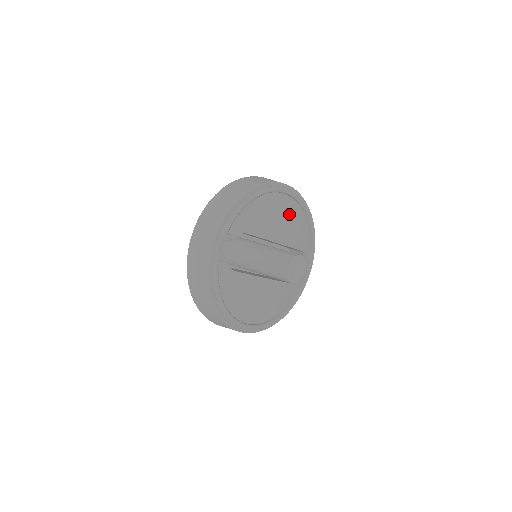
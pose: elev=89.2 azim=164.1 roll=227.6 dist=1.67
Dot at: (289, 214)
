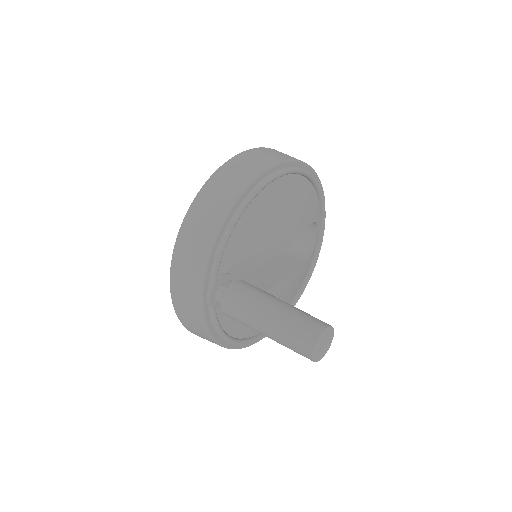
Dot at: (288, 198)
